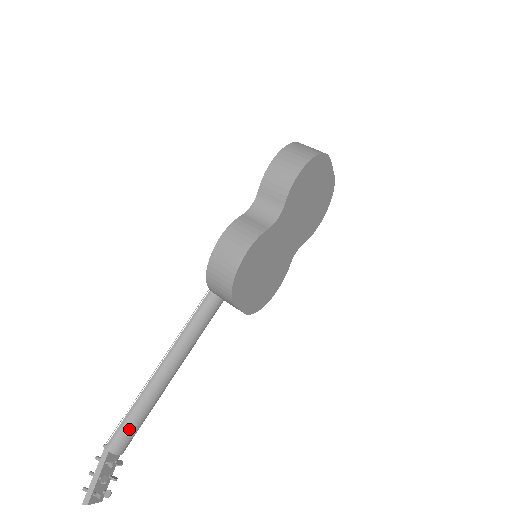
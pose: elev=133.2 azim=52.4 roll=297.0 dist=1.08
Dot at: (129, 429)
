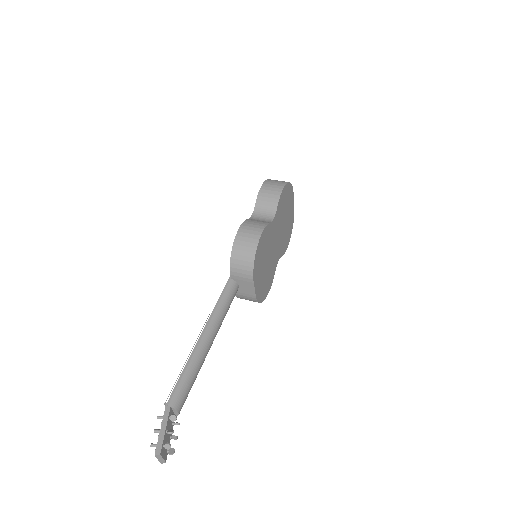
Dot at: (185, 386)
